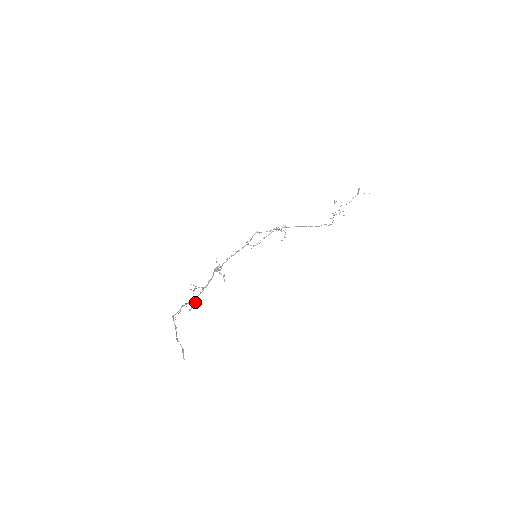
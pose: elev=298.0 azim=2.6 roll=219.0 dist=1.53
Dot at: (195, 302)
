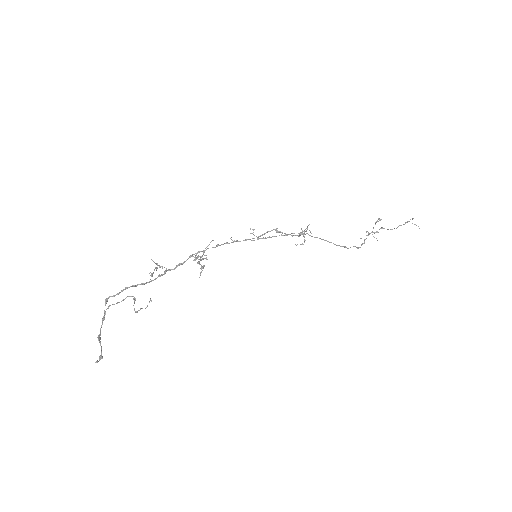
Dot at: (149, 301)
